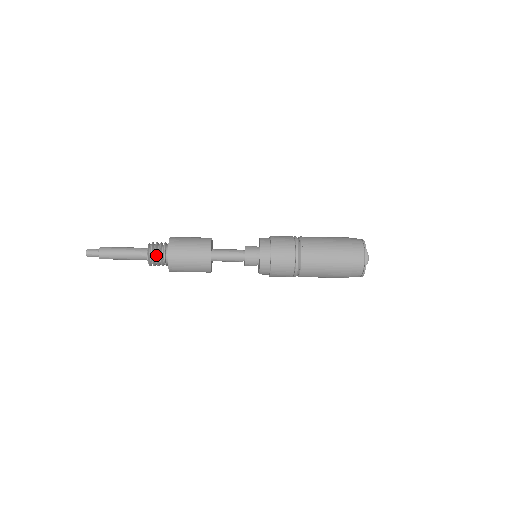
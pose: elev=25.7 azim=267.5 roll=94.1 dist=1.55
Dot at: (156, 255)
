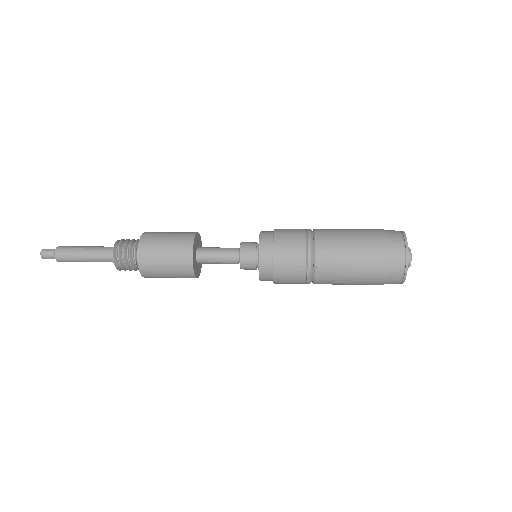
Dot at: (124, 254)
